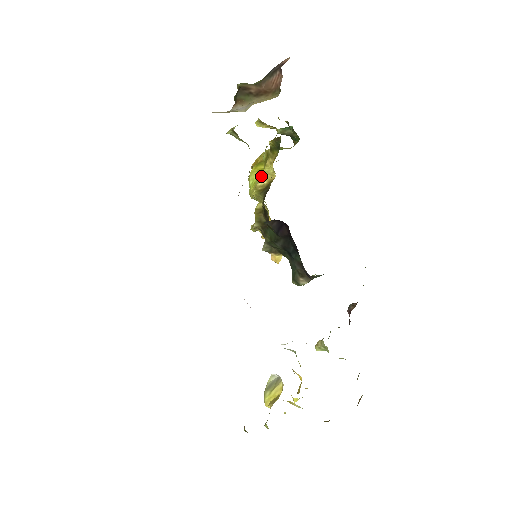
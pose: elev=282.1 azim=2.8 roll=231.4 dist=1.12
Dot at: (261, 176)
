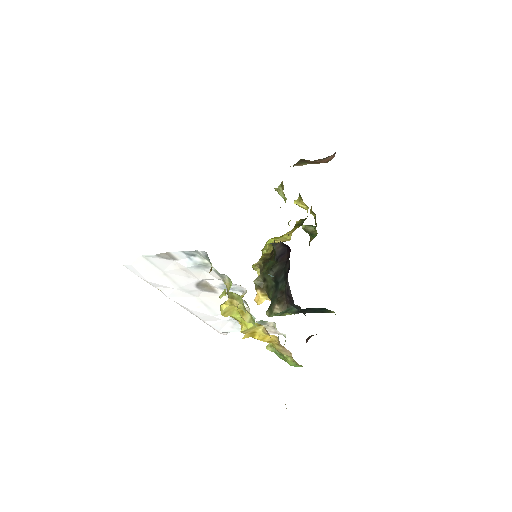
Dot at: (279, 238)
